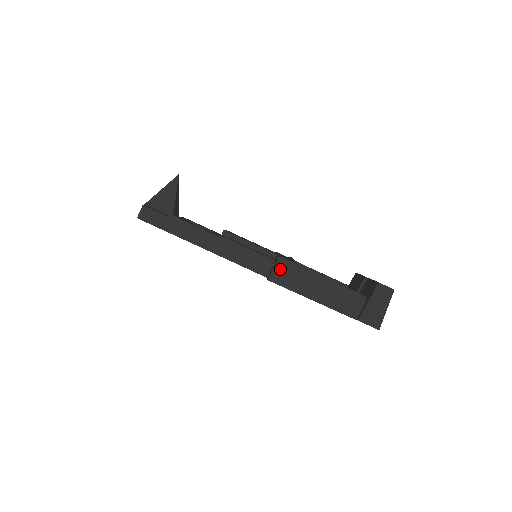
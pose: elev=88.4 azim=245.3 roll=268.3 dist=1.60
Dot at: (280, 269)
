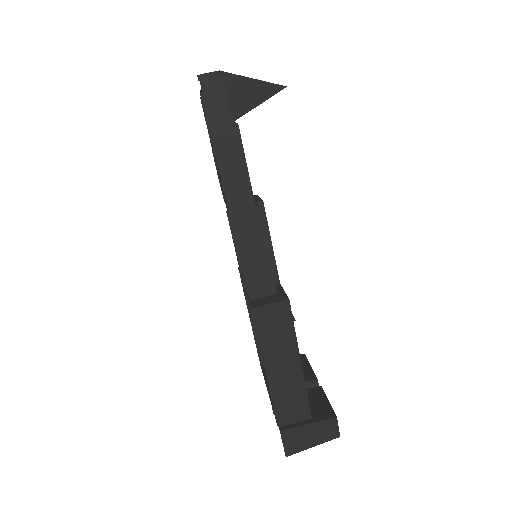
Dot at: (275, 312)
